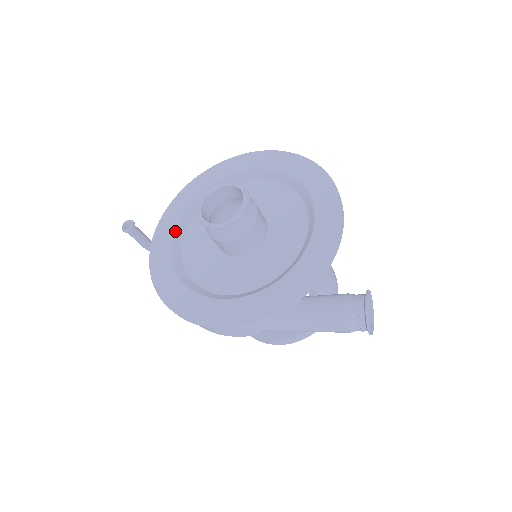
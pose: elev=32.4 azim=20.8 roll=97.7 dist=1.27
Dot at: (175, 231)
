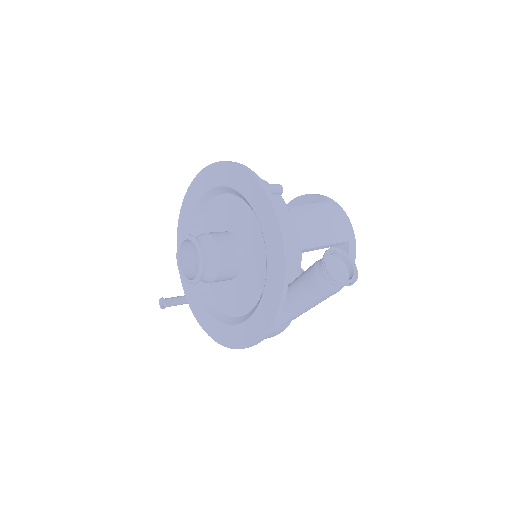
Dot at: occluded
